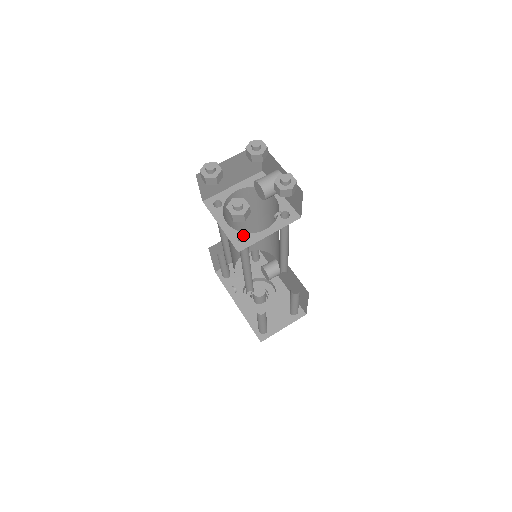
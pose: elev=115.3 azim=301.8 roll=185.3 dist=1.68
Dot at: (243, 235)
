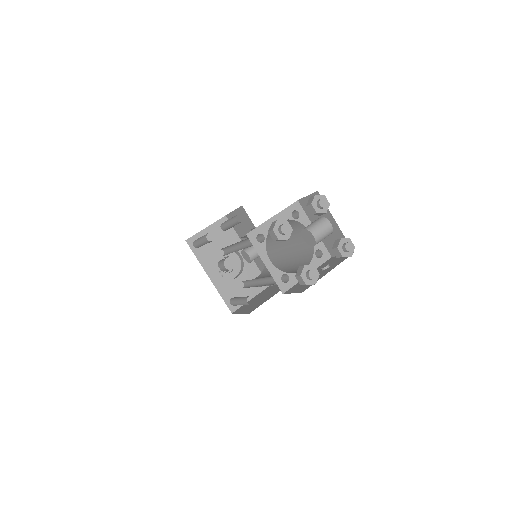
Dot at: (284, 274)
